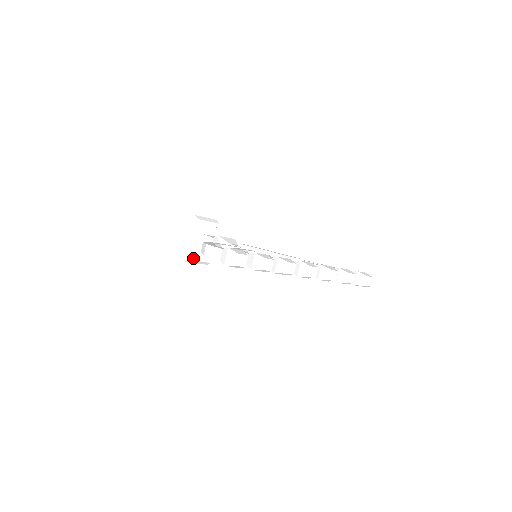
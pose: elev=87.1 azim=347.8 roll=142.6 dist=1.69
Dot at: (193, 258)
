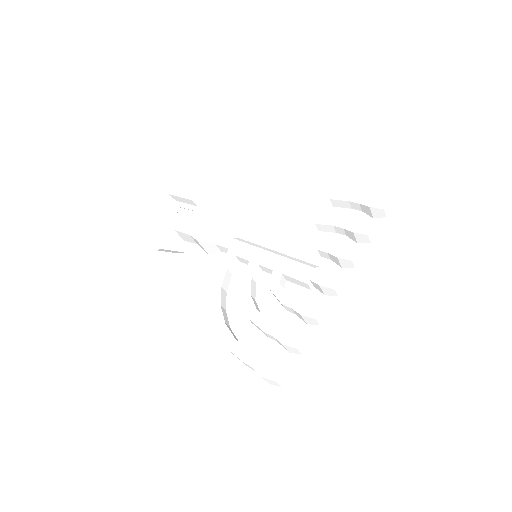
Dot at: (184, 249)
